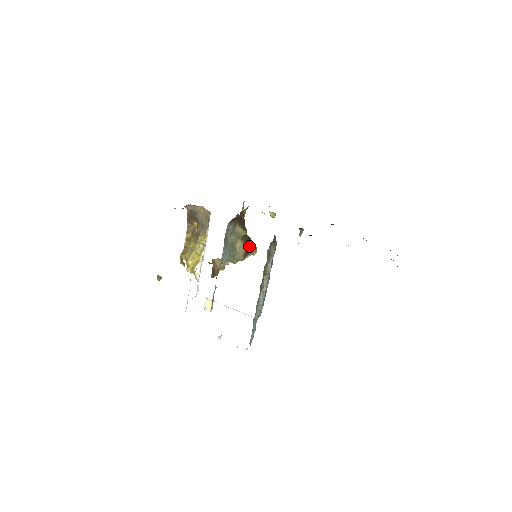
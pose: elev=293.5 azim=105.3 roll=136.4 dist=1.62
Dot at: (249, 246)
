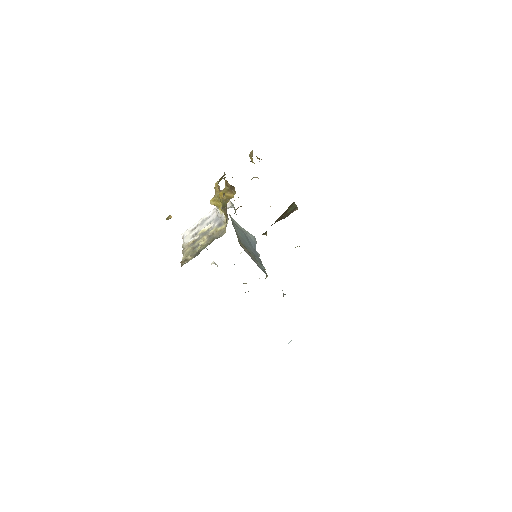
Dot at: occluded
